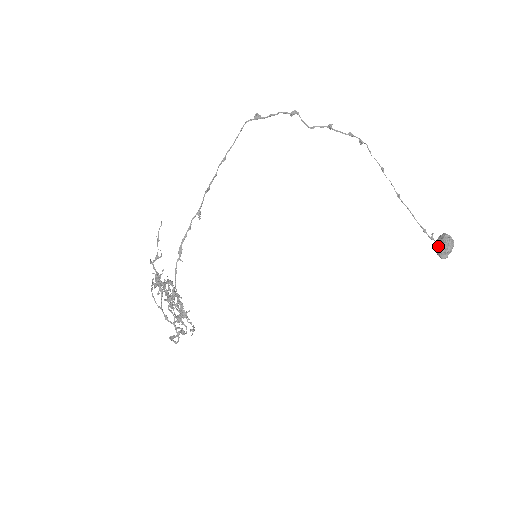
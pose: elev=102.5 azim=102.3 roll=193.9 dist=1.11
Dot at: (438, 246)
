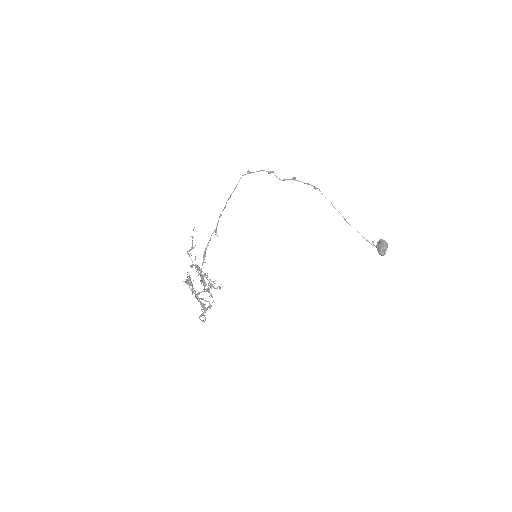
Dot at: (378, 247)
